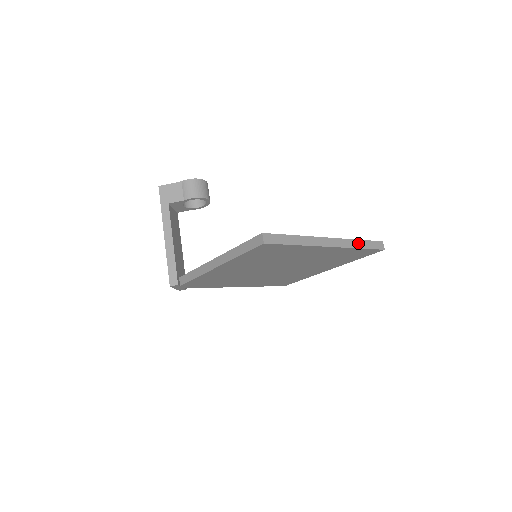
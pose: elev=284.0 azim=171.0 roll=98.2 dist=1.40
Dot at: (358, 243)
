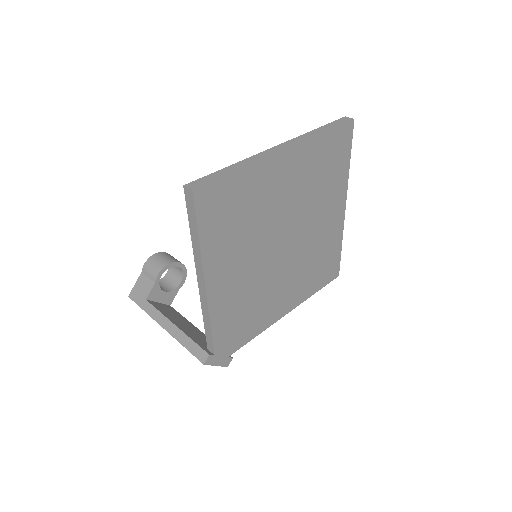
Dot at: (315, 132)
